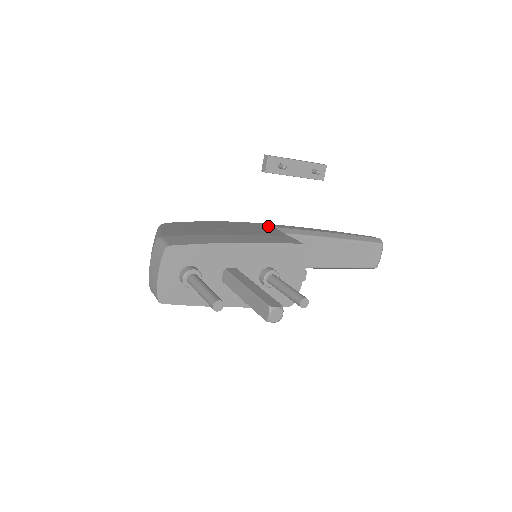
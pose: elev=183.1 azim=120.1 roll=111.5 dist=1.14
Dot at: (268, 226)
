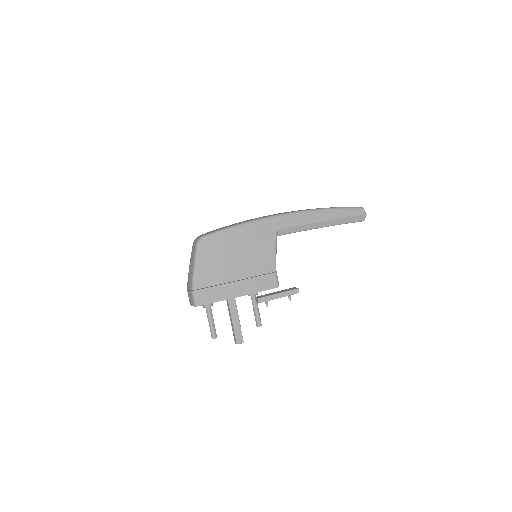
Dot at: (271, 239)
